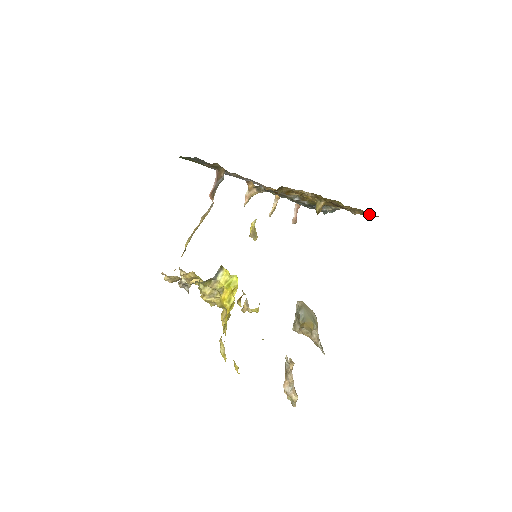
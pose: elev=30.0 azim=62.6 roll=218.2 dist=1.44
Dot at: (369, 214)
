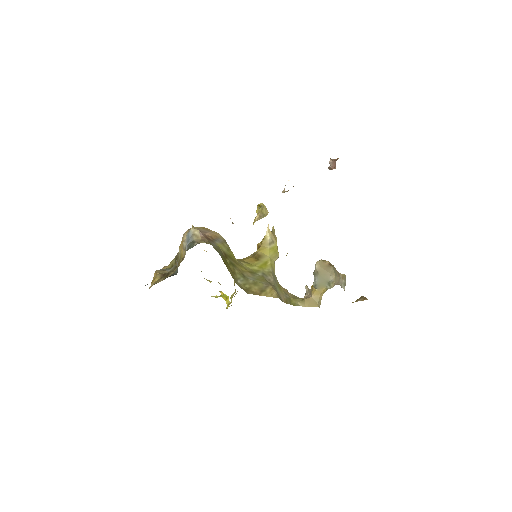
Dot at: occluded
